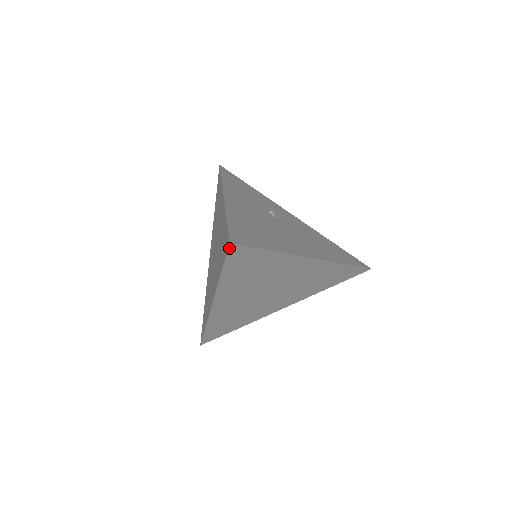
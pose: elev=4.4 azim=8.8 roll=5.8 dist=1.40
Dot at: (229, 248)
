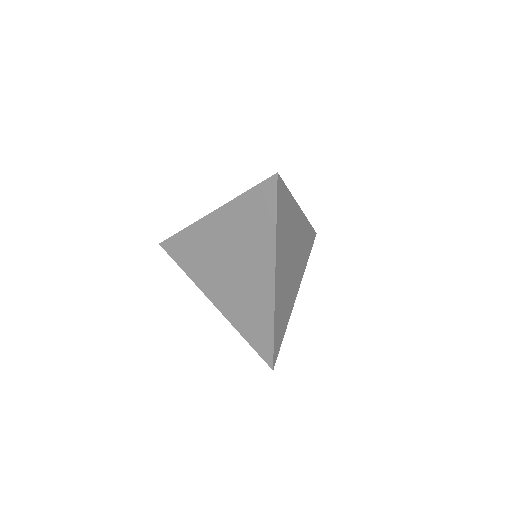
Dot at: (277, 181)
